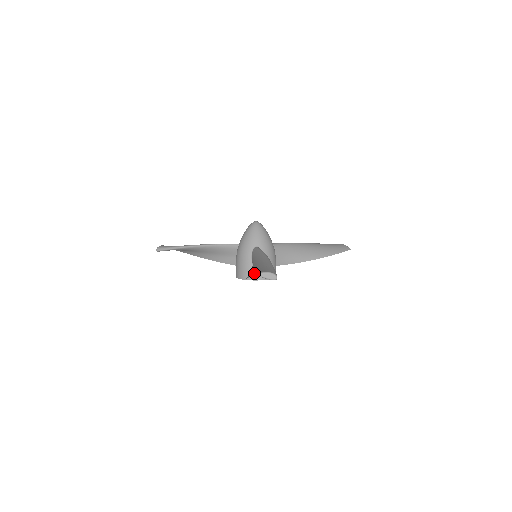
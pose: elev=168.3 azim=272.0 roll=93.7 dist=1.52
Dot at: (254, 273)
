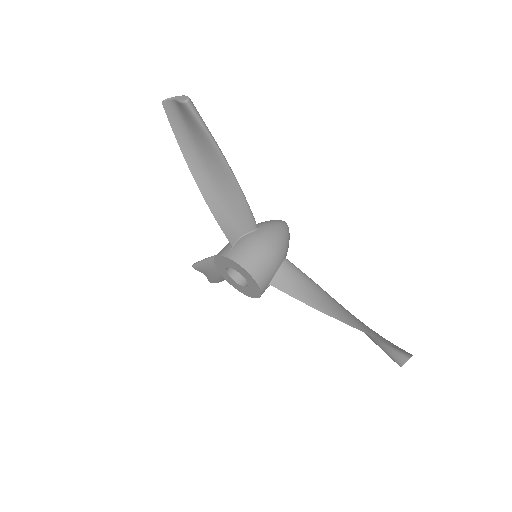
Dot at: (179, 111)
